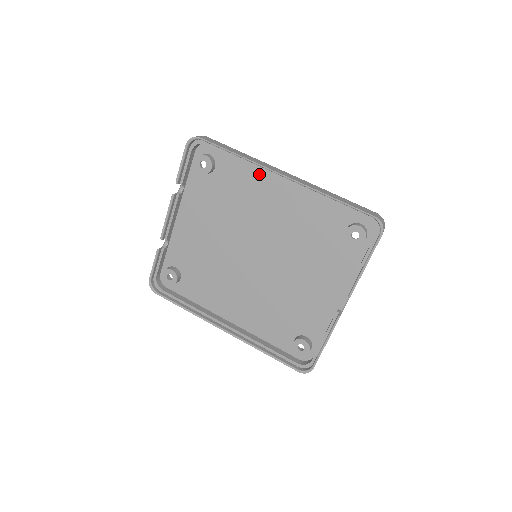
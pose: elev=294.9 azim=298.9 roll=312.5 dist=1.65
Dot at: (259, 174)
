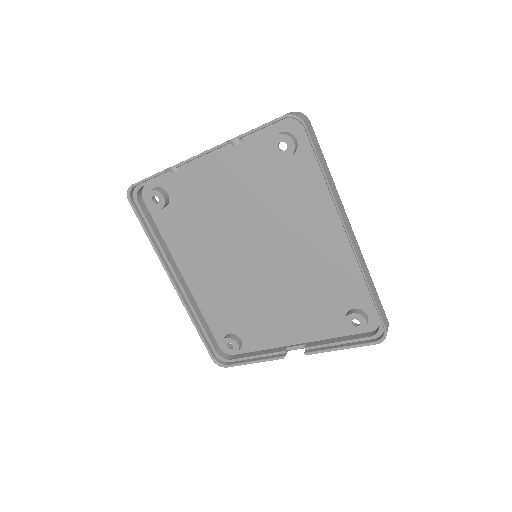
Dot at: (326, 203)
